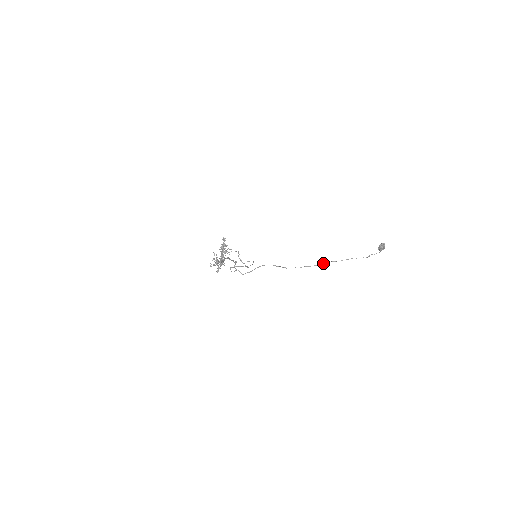
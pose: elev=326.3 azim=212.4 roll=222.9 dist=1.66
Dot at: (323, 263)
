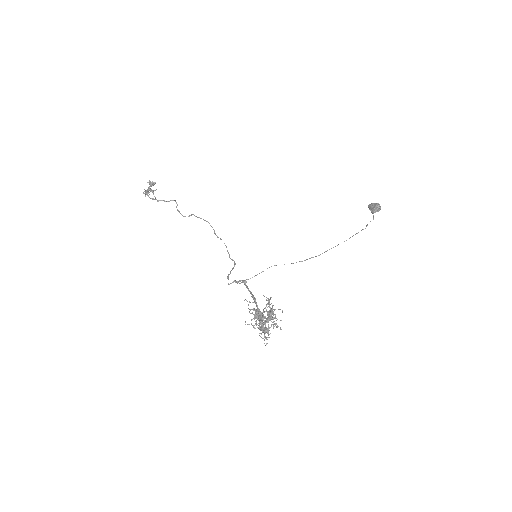
Dot at: occluded
